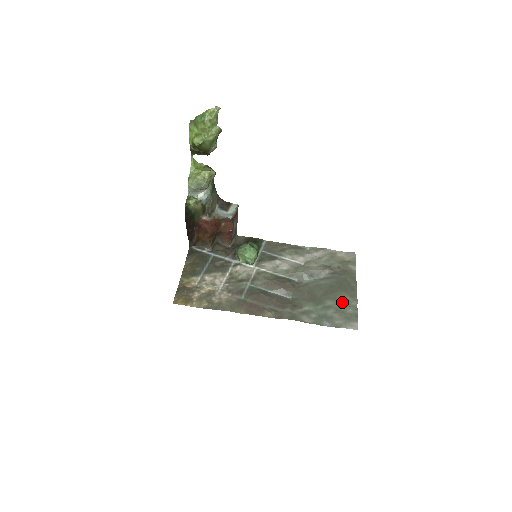
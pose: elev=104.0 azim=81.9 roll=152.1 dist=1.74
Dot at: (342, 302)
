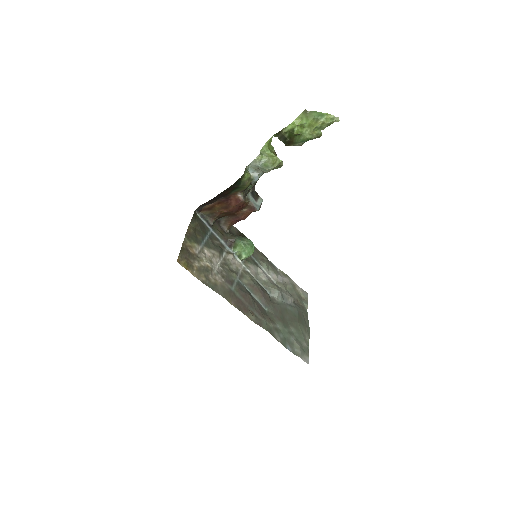
Dot at: (301, 334)
